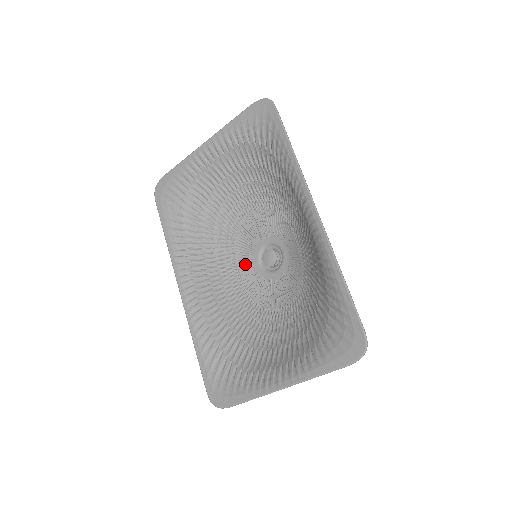
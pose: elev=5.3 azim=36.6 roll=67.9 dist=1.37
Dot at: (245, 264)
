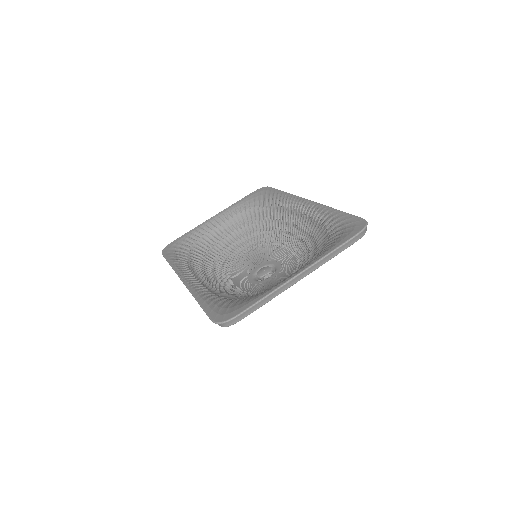
Dot at: (241, 282)
